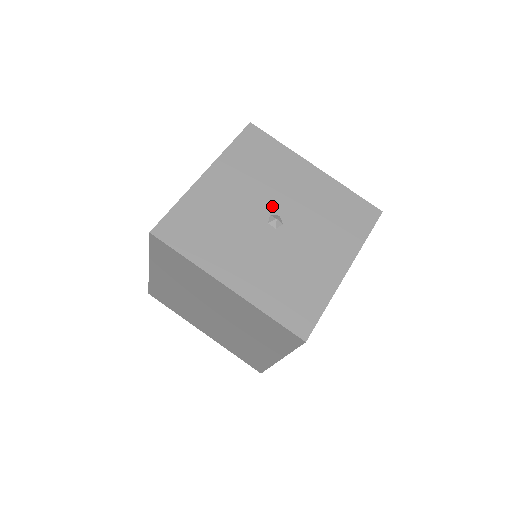
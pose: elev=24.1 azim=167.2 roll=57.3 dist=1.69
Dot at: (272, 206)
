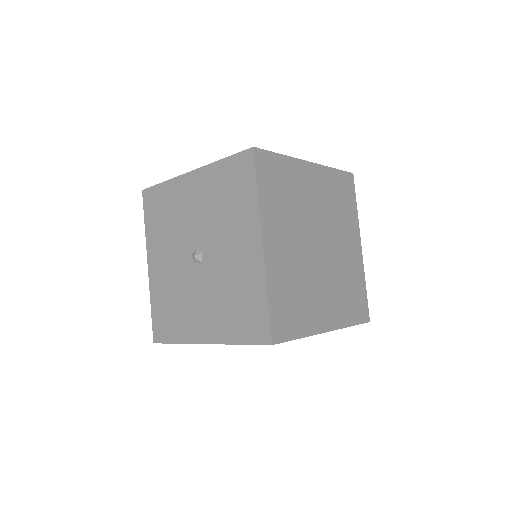
Dot at: (189, 245)
